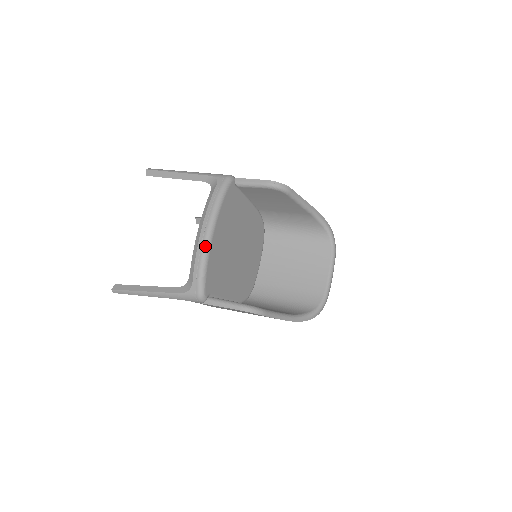
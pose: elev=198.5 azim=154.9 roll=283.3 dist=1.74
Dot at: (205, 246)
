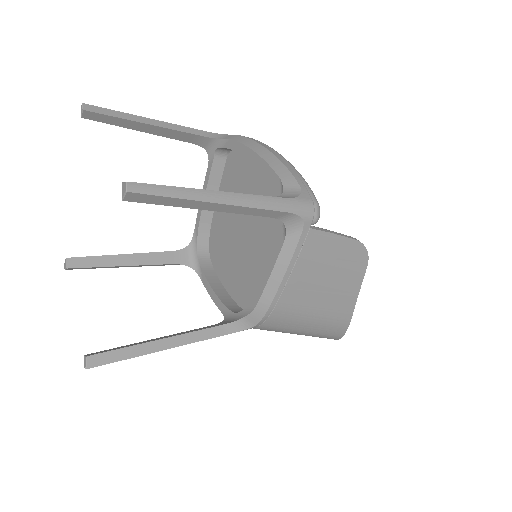
Dot at: occluded
